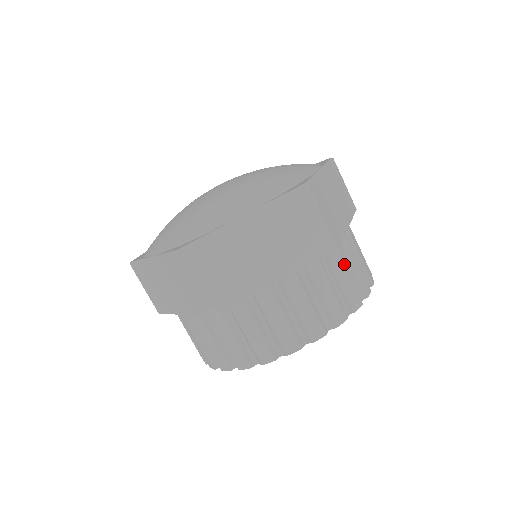
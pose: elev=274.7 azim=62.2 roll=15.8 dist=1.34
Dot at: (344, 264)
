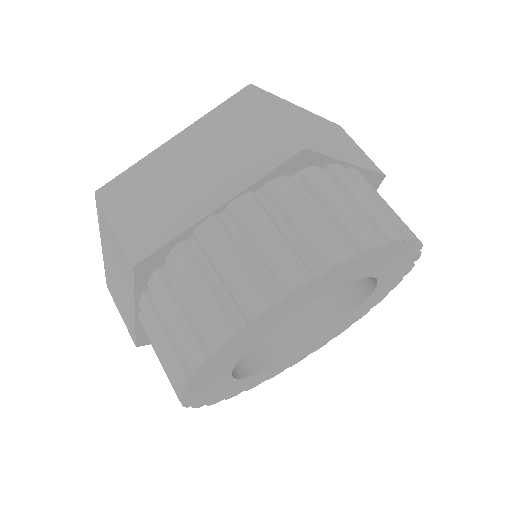
Dot at: occluded
